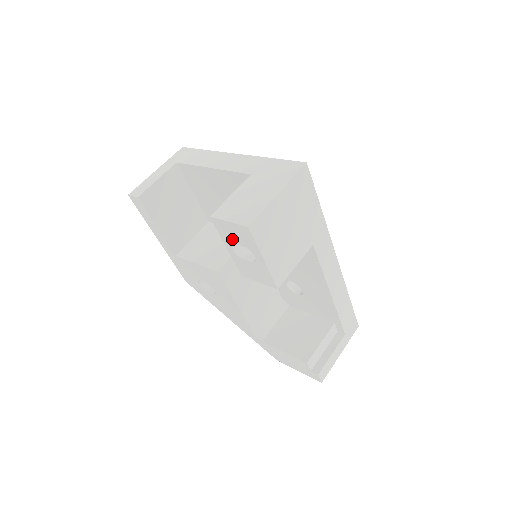
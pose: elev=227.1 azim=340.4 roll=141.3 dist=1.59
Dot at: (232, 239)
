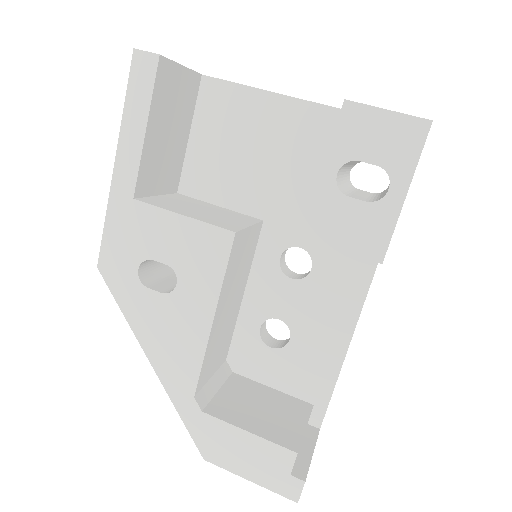
Dot at: (360, 150)
